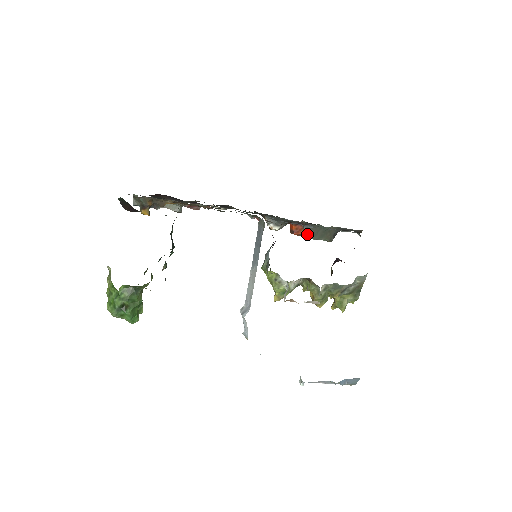
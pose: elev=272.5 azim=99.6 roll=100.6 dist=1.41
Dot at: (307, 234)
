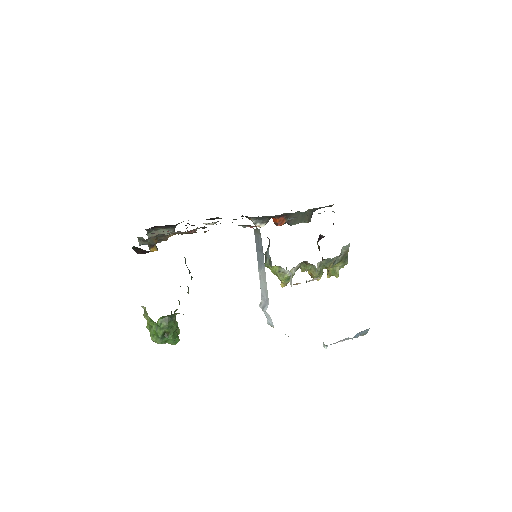
Dot at: (289, 222)
